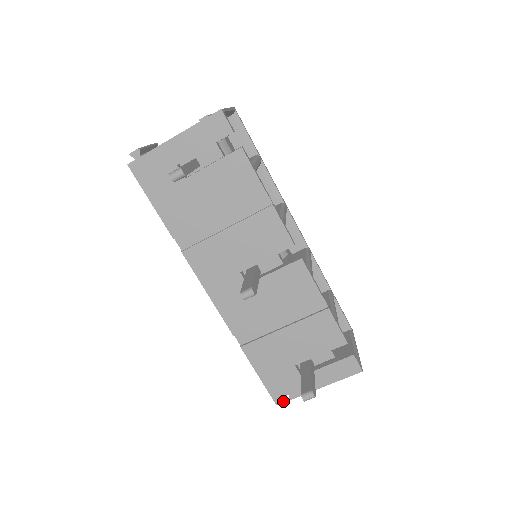
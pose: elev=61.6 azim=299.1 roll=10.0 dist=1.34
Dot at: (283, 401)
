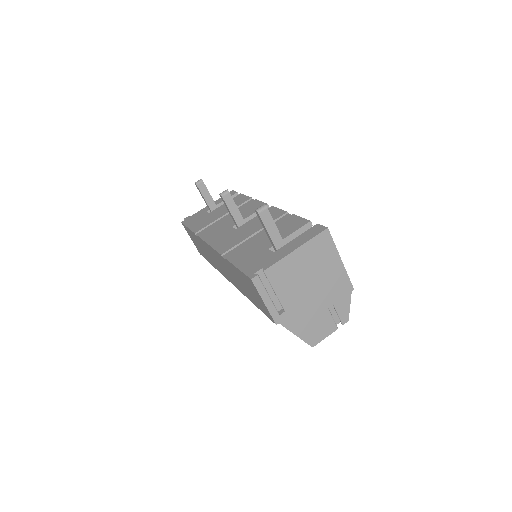
Dot at: (258, 275)
